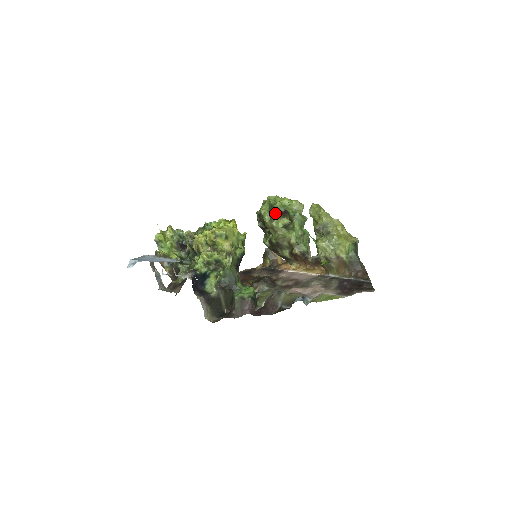
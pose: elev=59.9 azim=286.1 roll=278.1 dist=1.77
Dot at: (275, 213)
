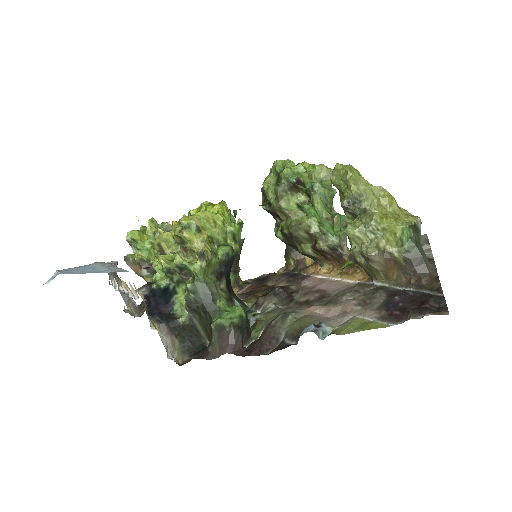
Dot at: (282, 186)
